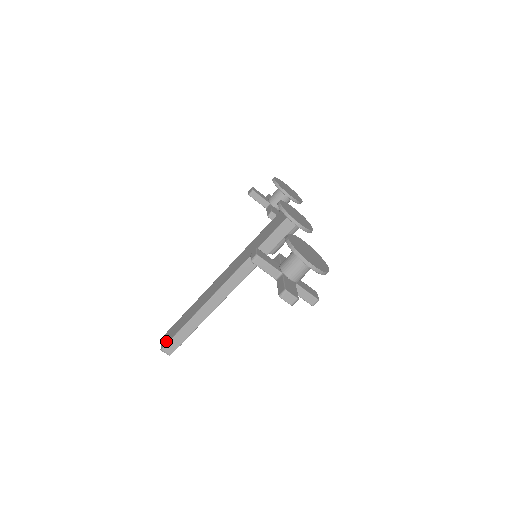
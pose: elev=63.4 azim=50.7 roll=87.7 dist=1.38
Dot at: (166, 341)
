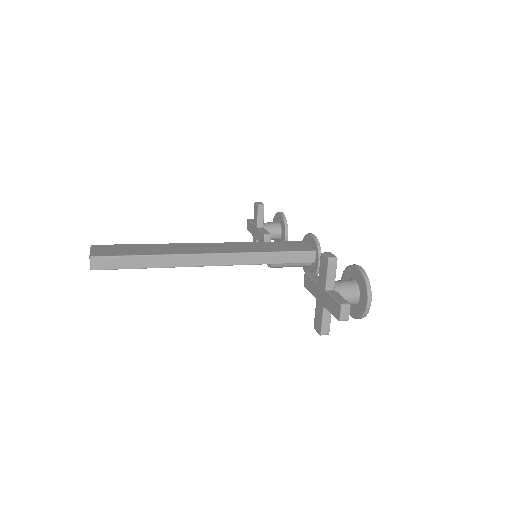
Dot at: (103, 253)
